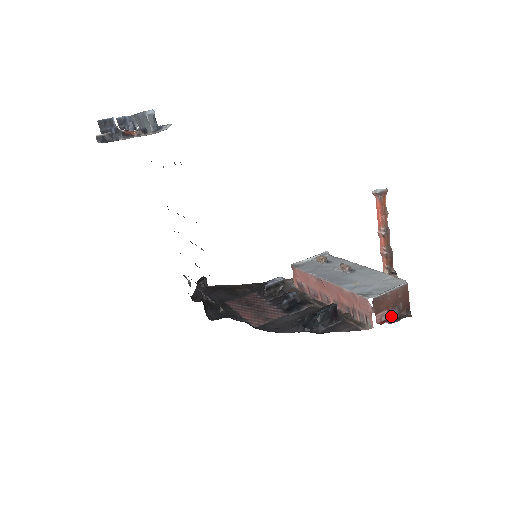
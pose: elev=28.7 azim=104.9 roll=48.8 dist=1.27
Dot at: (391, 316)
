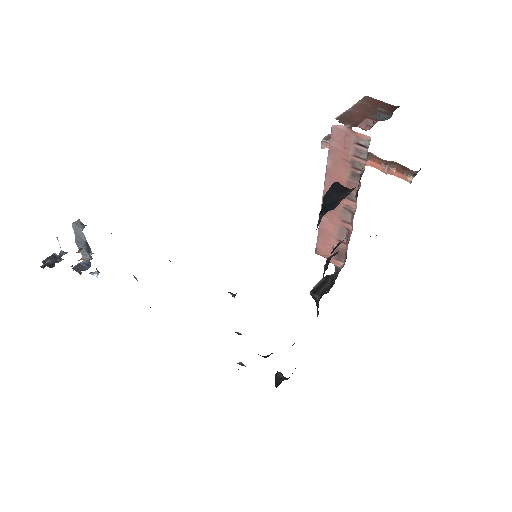
Dot at: (380, 120)
